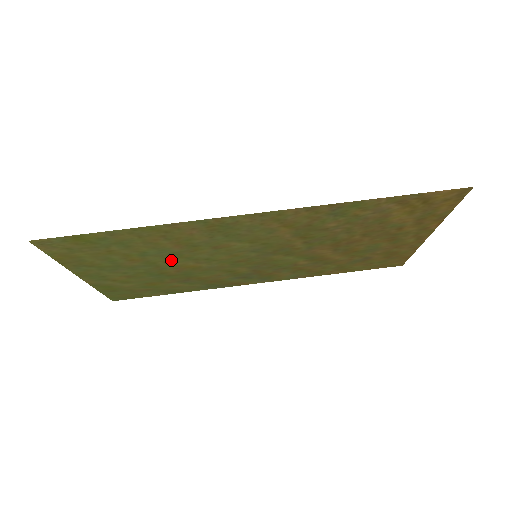
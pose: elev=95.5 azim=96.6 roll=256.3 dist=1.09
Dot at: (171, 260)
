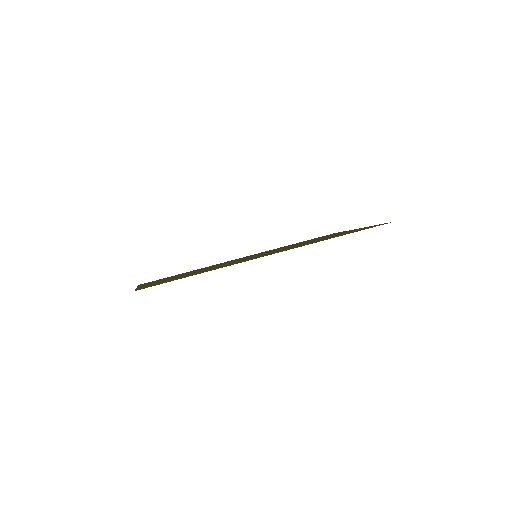
Dot at: occluded
